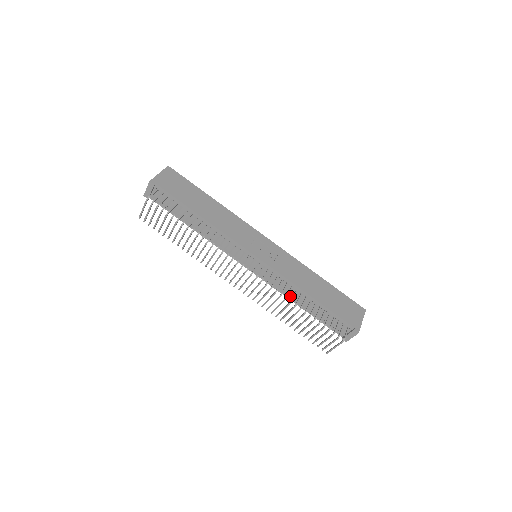
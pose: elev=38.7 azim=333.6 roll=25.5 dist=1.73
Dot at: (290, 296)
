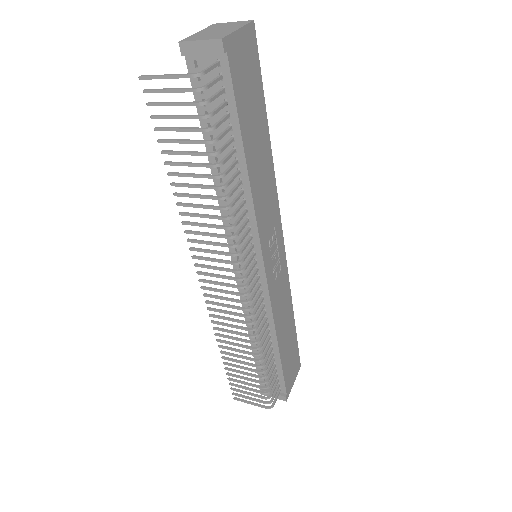
Dot at: (252, 325)
